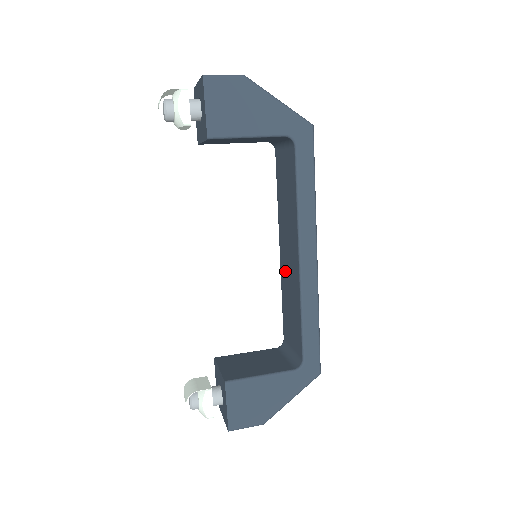
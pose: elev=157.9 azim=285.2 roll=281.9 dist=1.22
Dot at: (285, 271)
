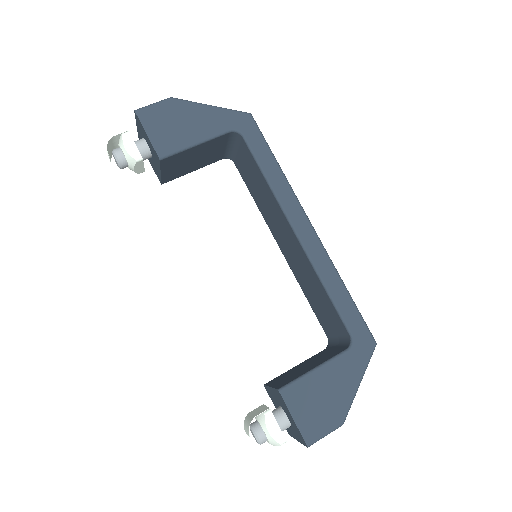
Dot at: (293, 263)
